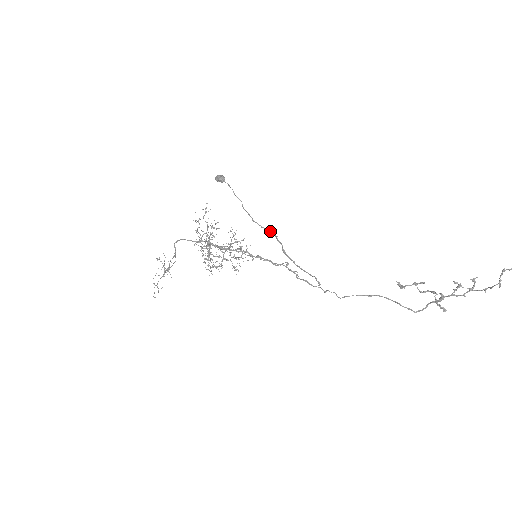
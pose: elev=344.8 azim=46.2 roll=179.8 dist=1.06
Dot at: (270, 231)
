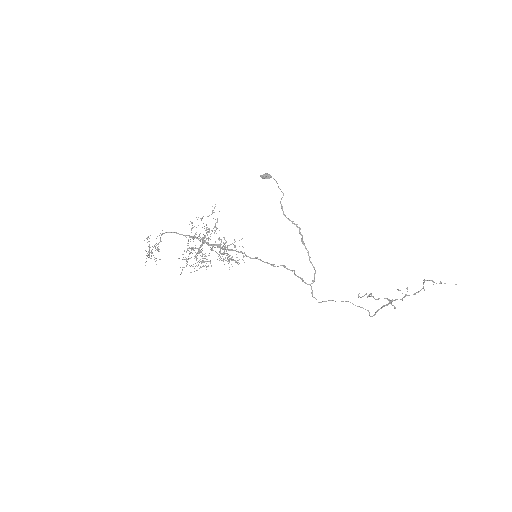
Dot at: occluded
